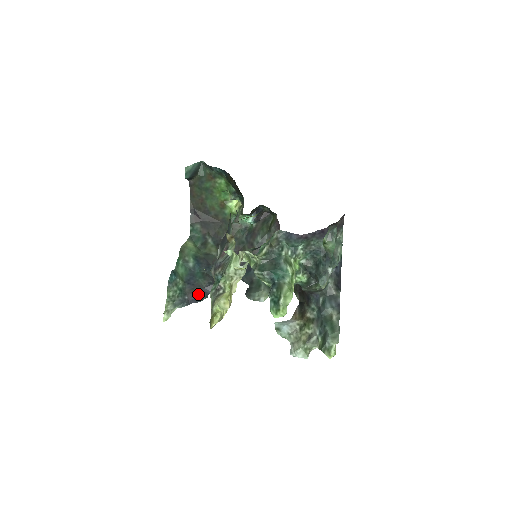
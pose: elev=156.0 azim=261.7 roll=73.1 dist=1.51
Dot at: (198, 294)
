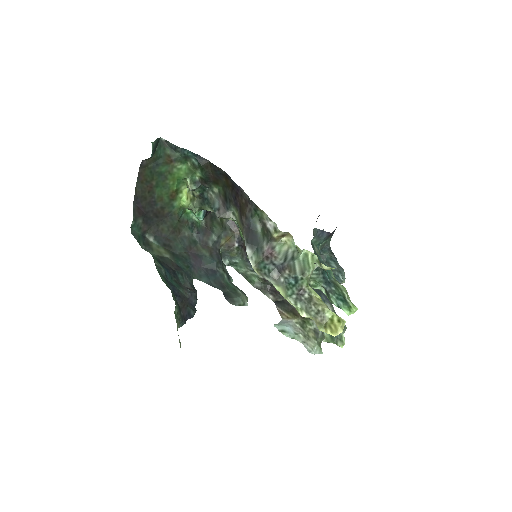
Dot at: (189, 307)
